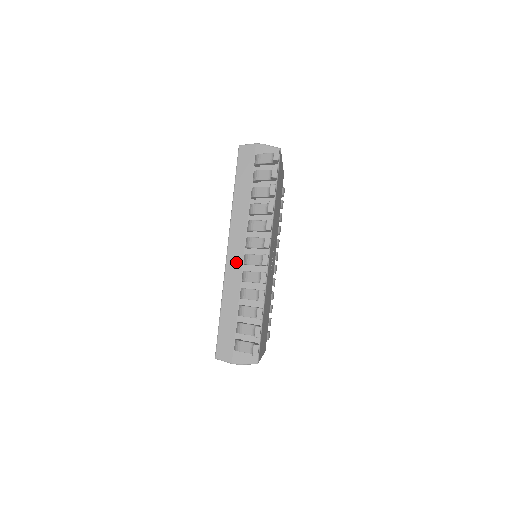
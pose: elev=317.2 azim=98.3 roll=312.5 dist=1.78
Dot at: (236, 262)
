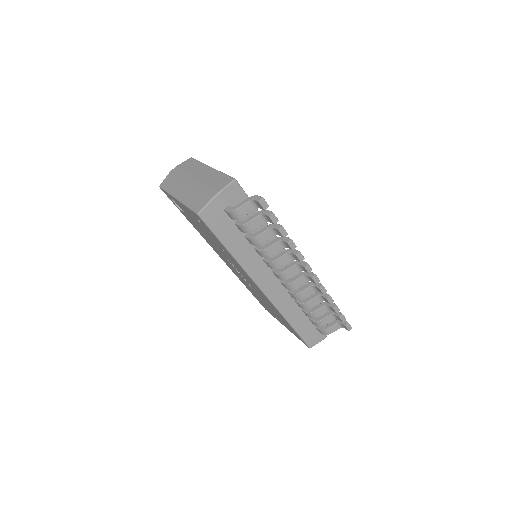
Dot at: (277, 292)
